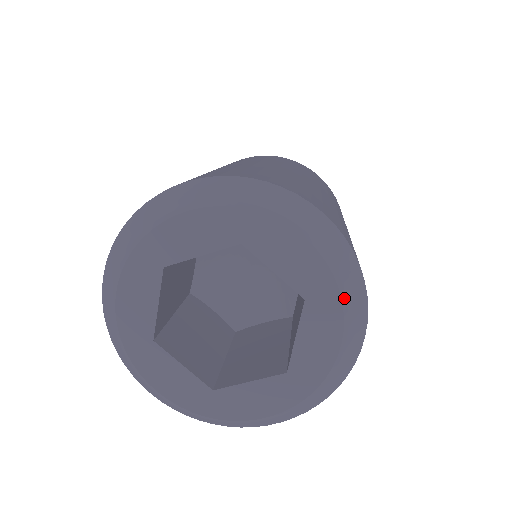
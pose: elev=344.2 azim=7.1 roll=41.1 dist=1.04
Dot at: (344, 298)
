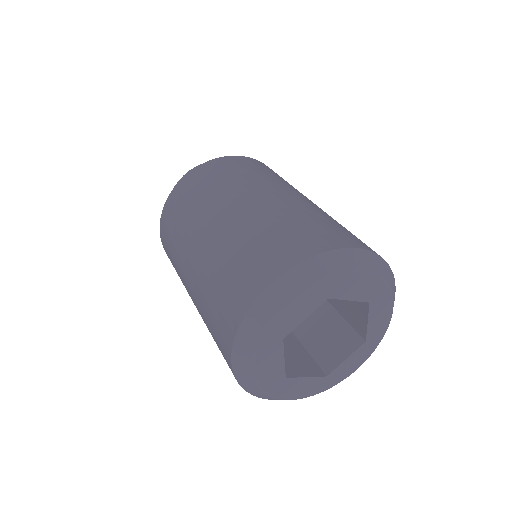
Dot at: (390, 288)
